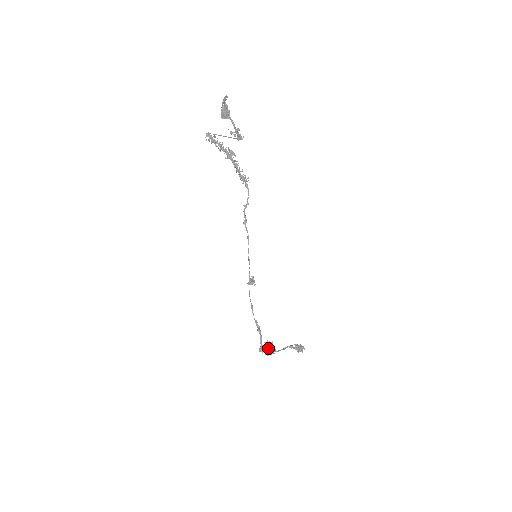
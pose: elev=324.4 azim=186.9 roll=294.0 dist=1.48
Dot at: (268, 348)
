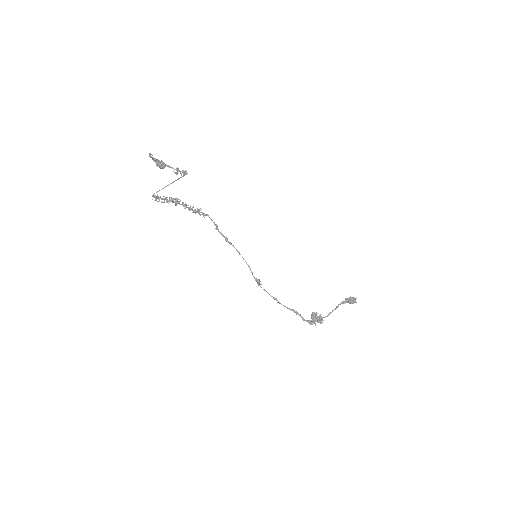
Dot at: (314, 319)
